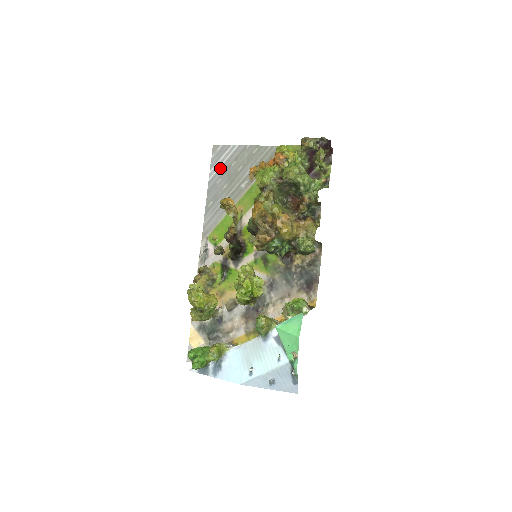
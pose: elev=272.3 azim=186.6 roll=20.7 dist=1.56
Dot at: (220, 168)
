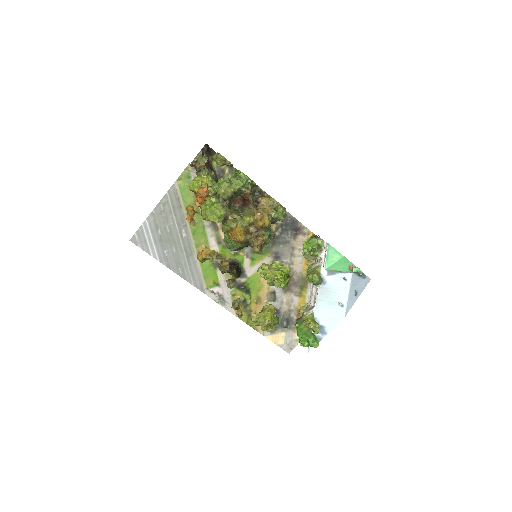
Dot at: (155, 246)
